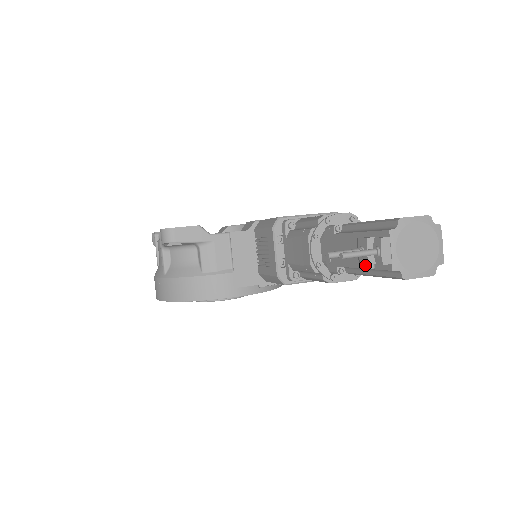
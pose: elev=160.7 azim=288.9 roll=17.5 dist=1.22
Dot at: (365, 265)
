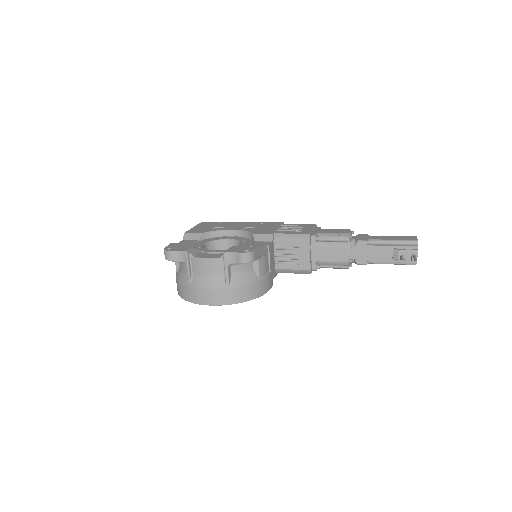
Dot at: (395, 261)
